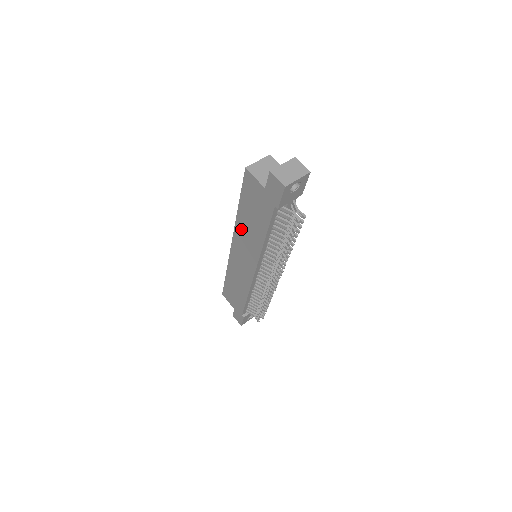
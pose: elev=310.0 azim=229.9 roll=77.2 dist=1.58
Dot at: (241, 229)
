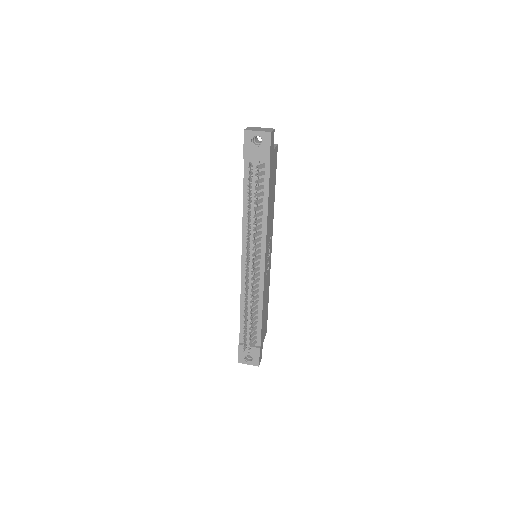
Dot at: occluded
